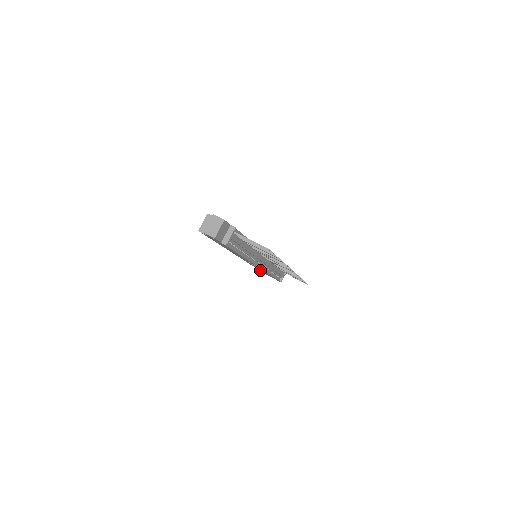
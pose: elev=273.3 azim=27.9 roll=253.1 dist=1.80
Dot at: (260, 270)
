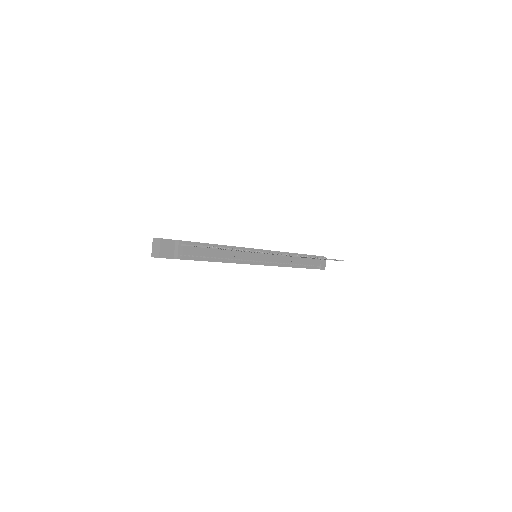
Dot at: occluded
